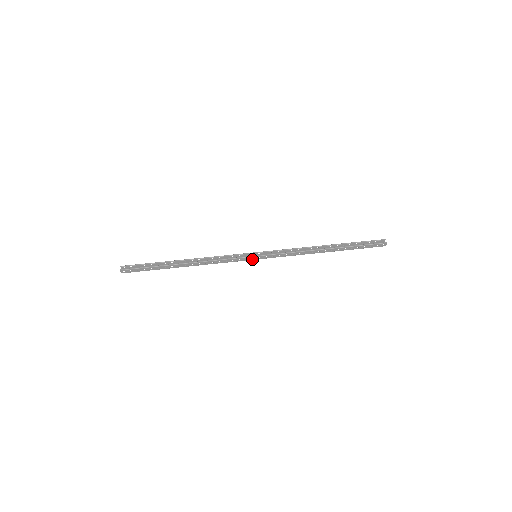
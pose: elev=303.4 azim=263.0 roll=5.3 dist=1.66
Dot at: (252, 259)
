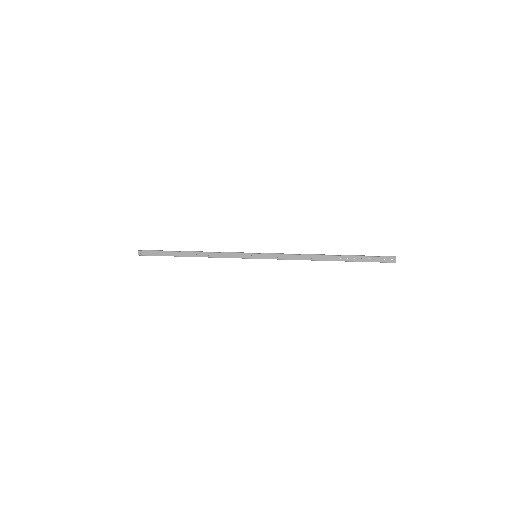
Dot at: (251, 257)
